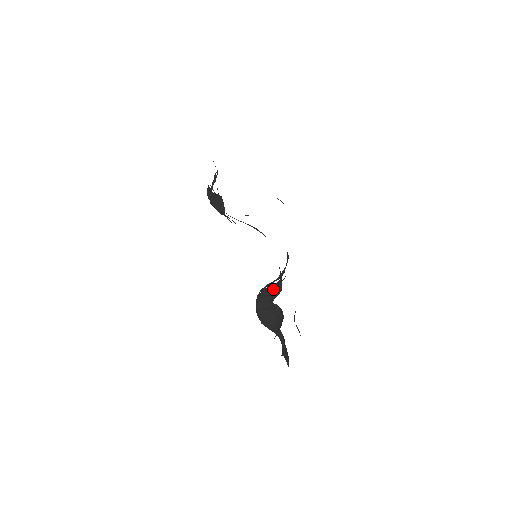
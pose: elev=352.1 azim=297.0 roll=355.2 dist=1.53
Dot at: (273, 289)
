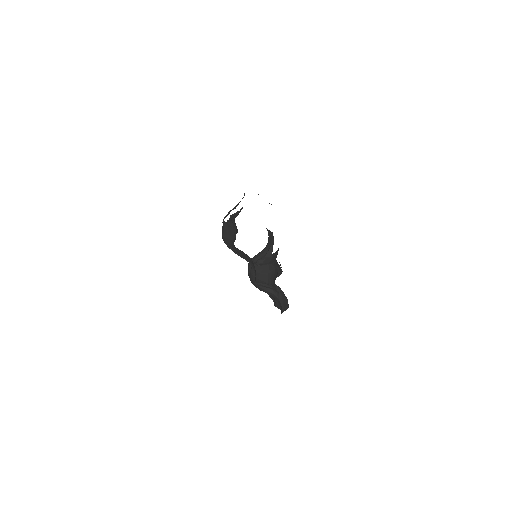
Dot at: (268, 271)
